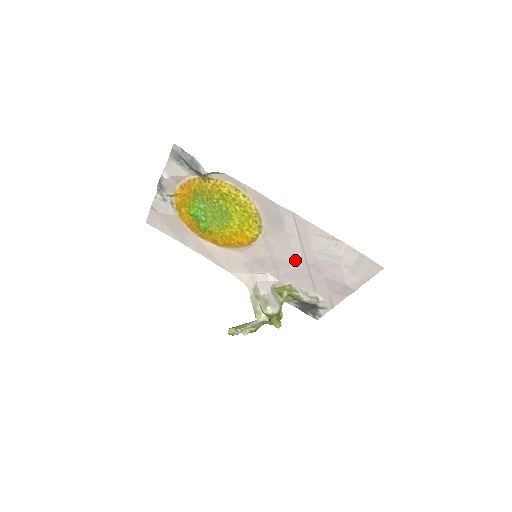
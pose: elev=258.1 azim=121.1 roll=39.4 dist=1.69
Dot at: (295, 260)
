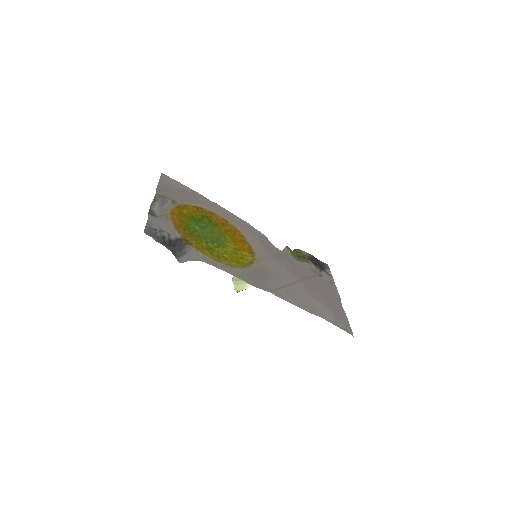
Dot at: (291, 272)
